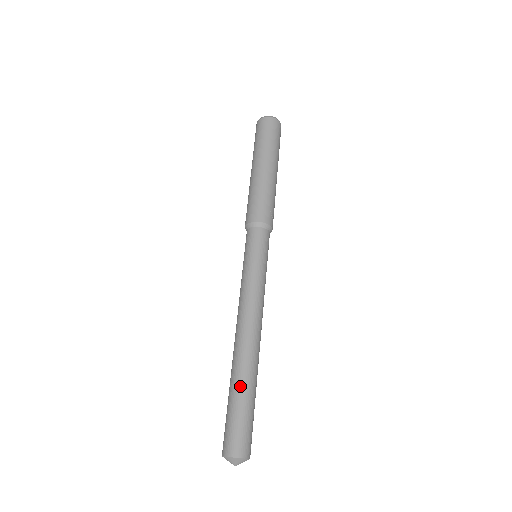
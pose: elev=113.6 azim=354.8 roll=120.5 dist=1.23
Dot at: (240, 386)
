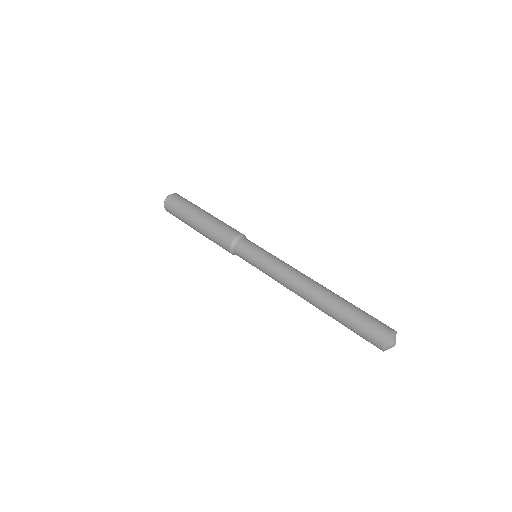
Dot at: (345, 303)
